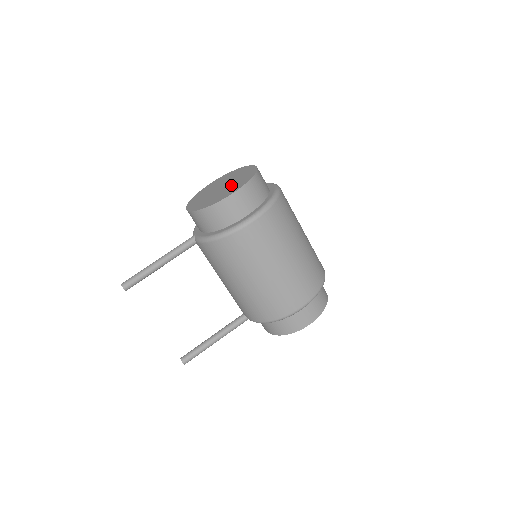
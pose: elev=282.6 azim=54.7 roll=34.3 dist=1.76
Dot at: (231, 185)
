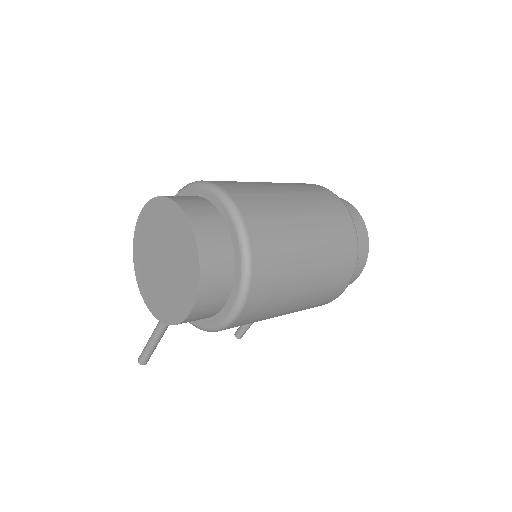
Dot at: (176, 272)
